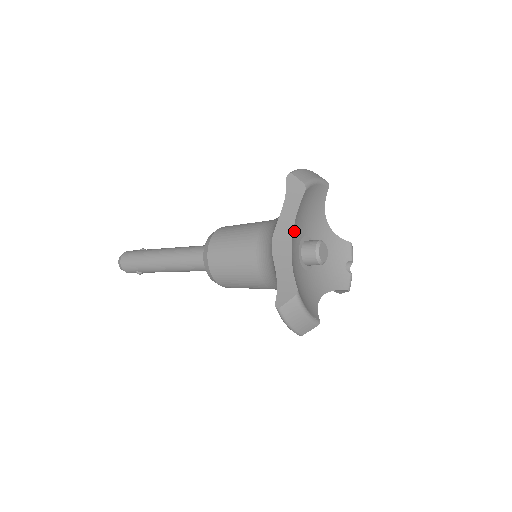
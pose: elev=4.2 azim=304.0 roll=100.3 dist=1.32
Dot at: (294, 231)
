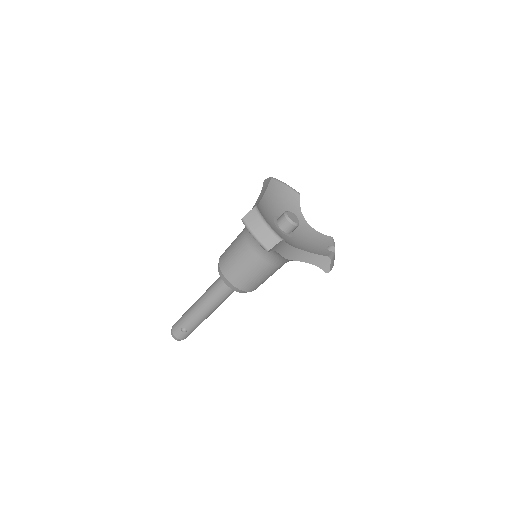
Dot at: (265, 201)
